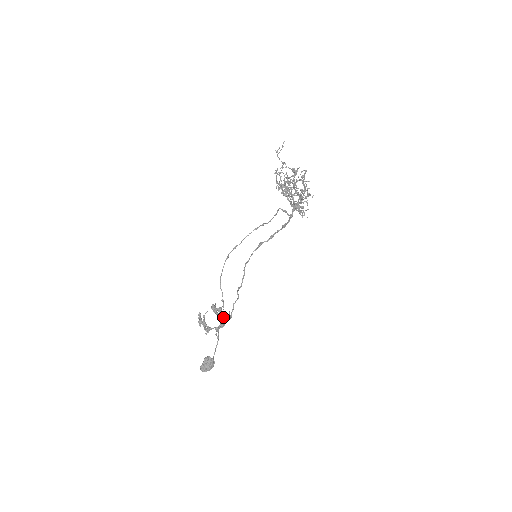
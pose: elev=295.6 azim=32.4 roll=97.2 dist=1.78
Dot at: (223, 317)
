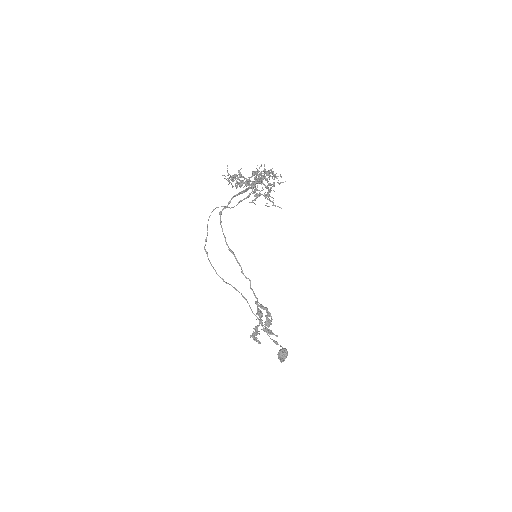
Dot at: occluded
